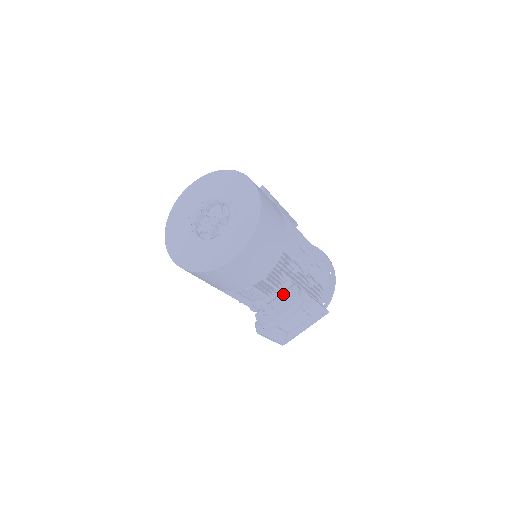
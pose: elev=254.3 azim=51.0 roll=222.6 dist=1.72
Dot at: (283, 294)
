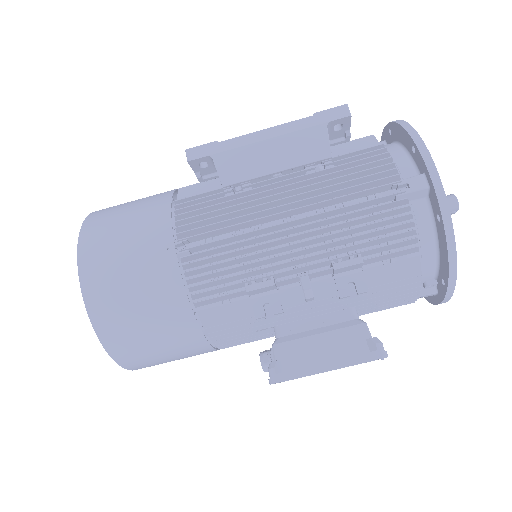
Dot at: (269, 353)
